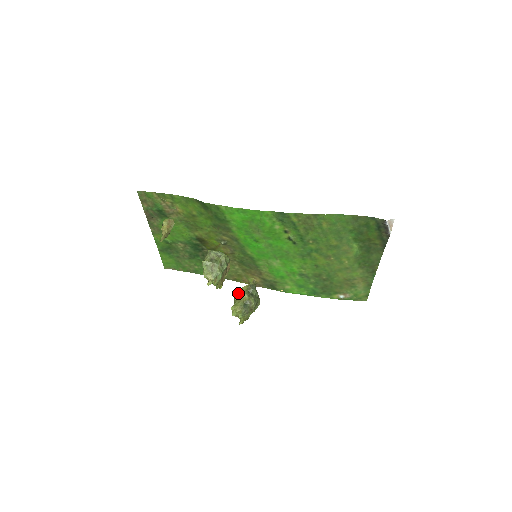
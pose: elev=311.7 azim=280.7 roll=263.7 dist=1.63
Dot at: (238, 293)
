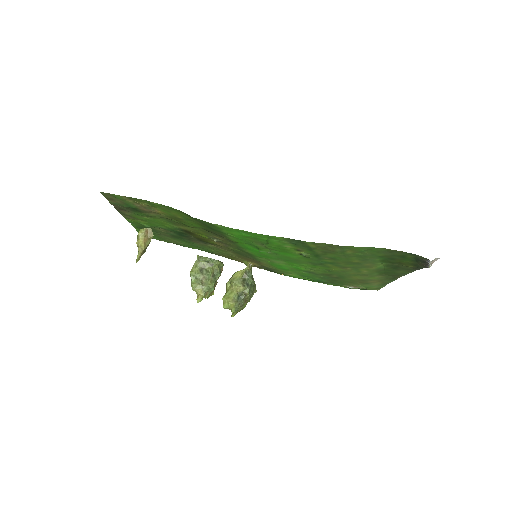
Dot at: (231, 281)
